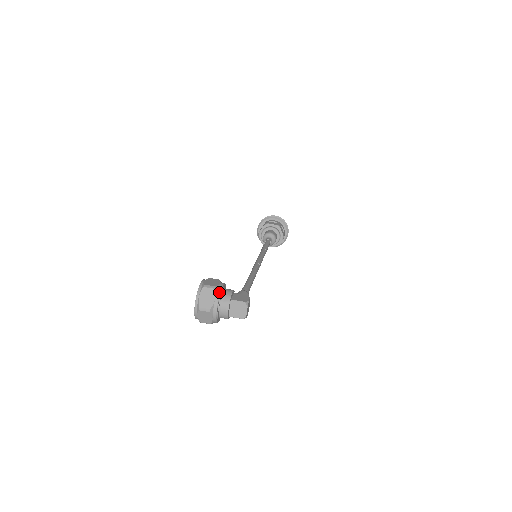
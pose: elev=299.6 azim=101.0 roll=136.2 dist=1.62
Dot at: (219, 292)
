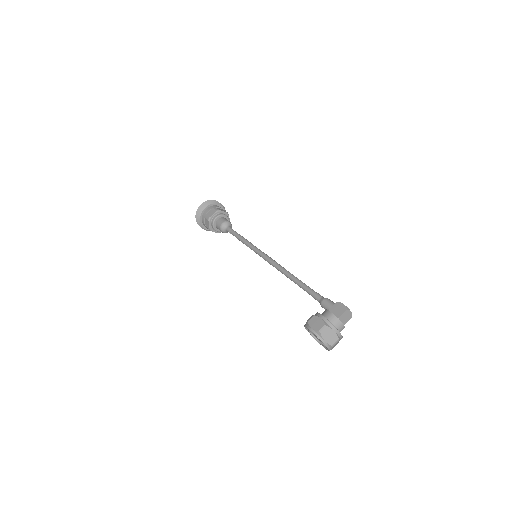
Dot at: (331, 324)
